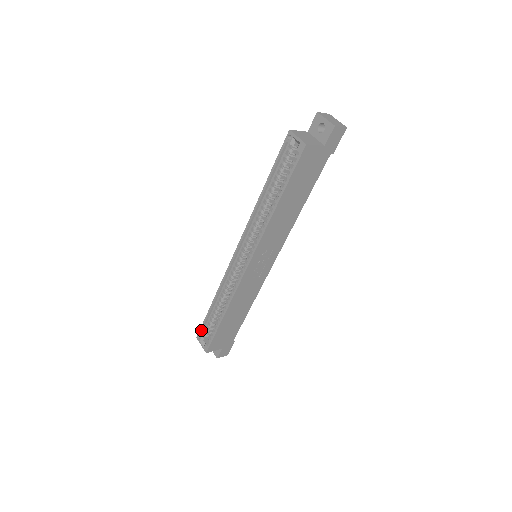
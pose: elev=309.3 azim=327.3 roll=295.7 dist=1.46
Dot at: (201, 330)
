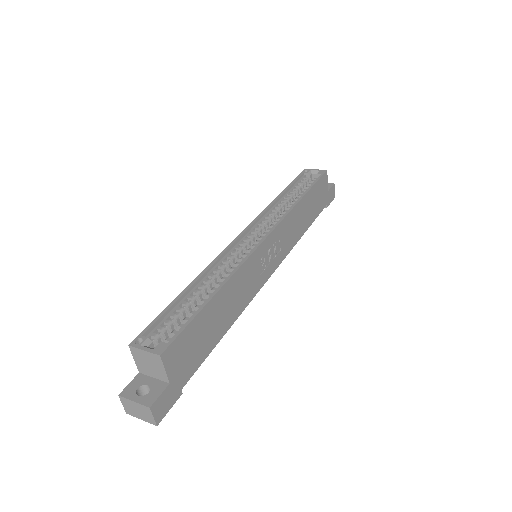
Dot at: (148, 329)
